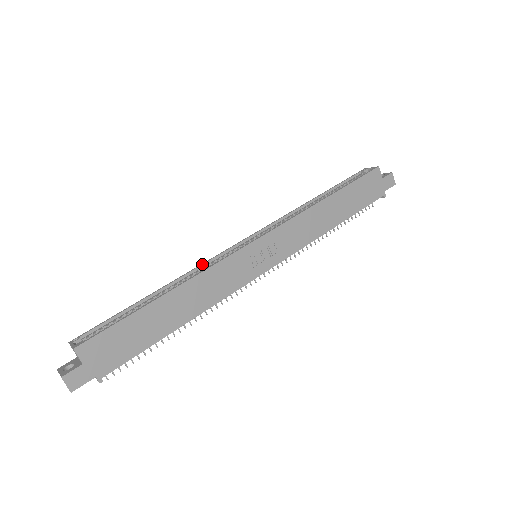
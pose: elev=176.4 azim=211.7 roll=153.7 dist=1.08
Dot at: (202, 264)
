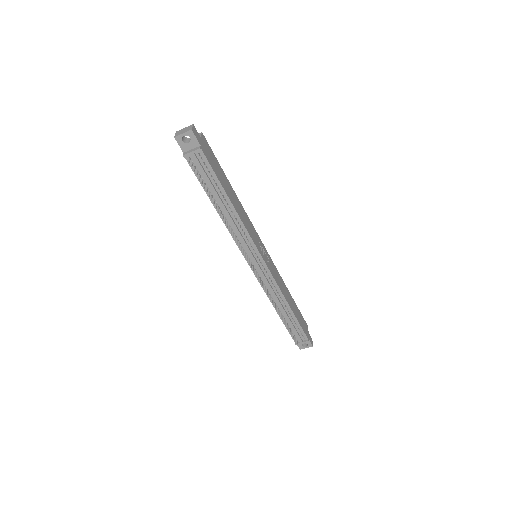
Dot at: occluded
